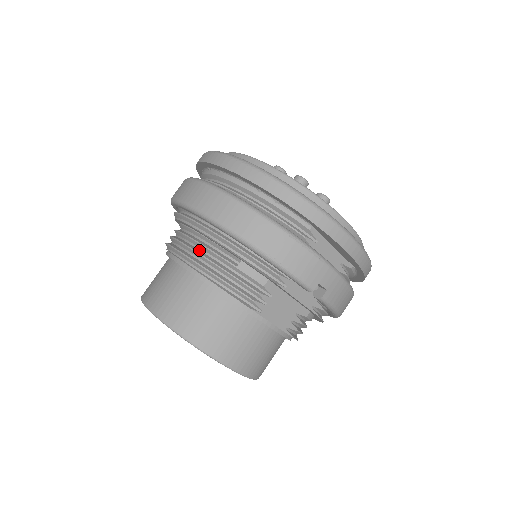
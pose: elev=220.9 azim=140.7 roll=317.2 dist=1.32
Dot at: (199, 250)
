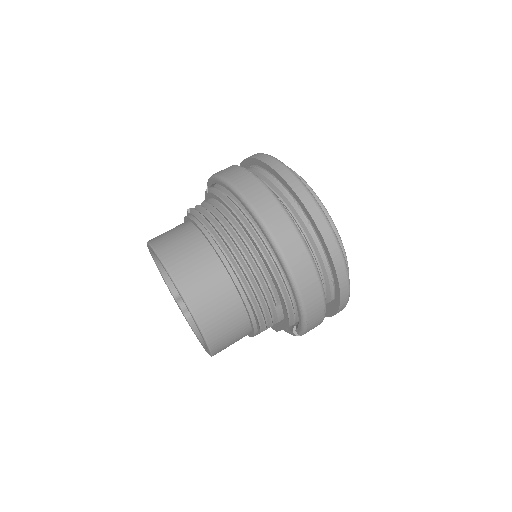
Dot at: (256, 276)
